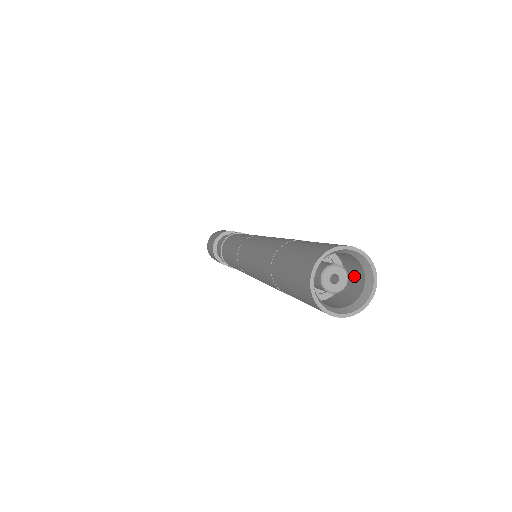
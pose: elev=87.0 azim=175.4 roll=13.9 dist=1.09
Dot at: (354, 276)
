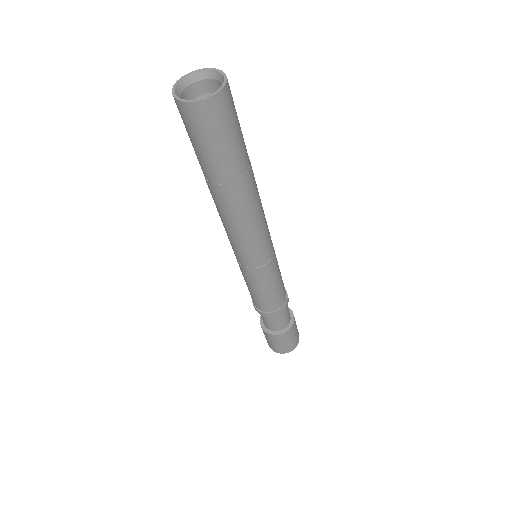
Dot at: occluded
